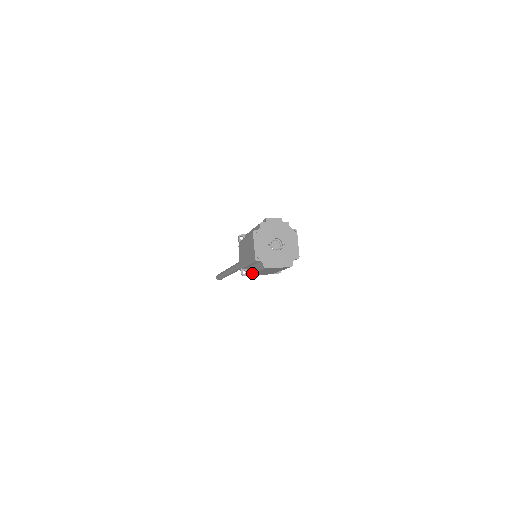
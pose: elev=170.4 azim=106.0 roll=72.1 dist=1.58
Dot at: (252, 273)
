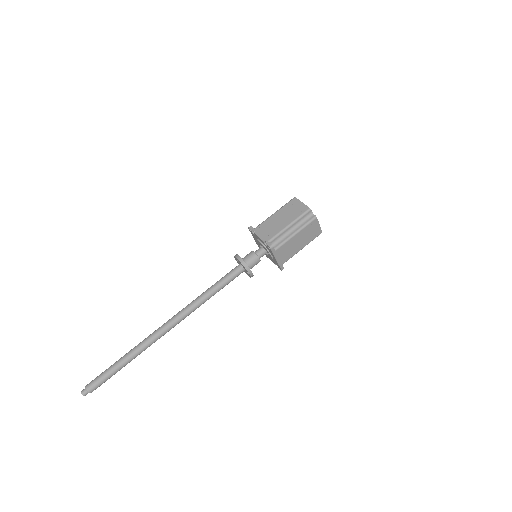
Dot at: (284, 242)
